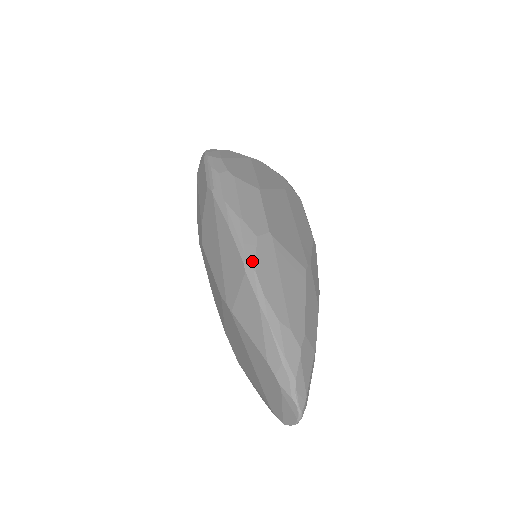
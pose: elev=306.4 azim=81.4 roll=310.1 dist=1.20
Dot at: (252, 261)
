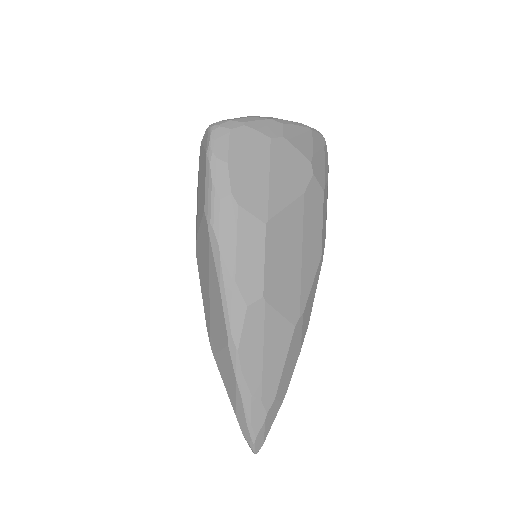
Dot at: (236, 337)
